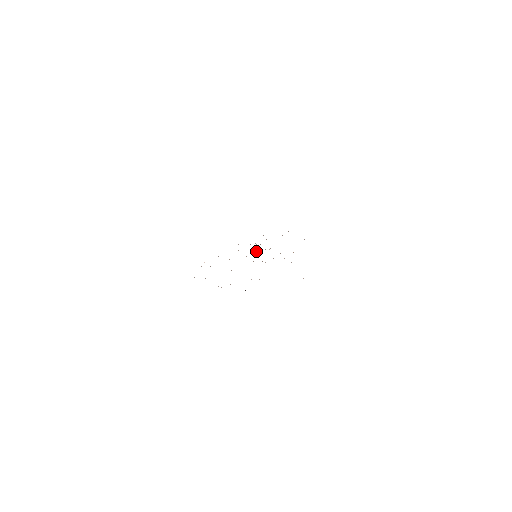
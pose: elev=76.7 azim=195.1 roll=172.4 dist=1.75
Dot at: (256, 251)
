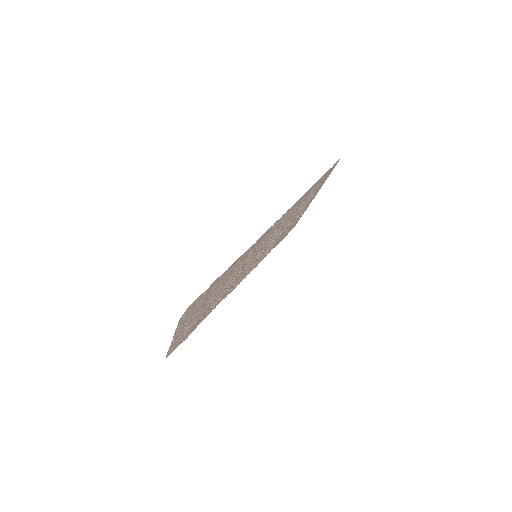
Dot at: (269, 243)
